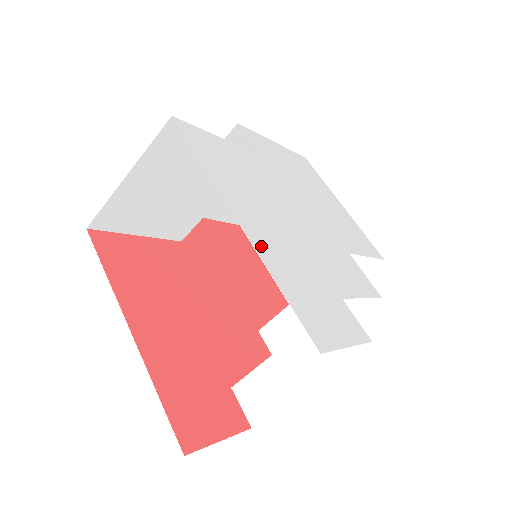
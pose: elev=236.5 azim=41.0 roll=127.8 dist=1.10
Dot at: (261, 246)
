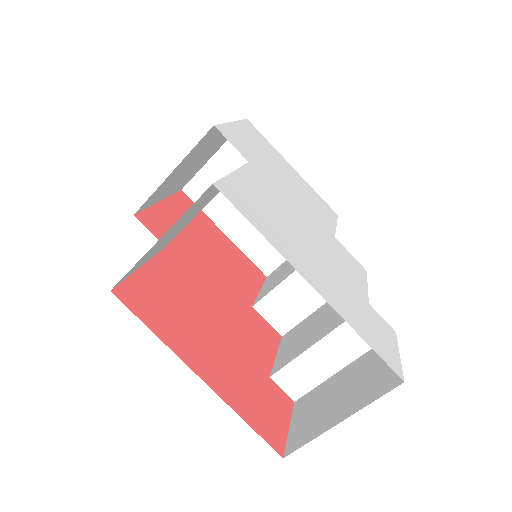
Dot at: (334, 303)
